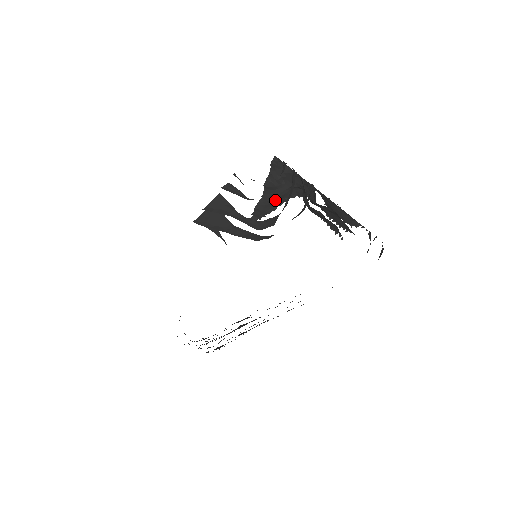
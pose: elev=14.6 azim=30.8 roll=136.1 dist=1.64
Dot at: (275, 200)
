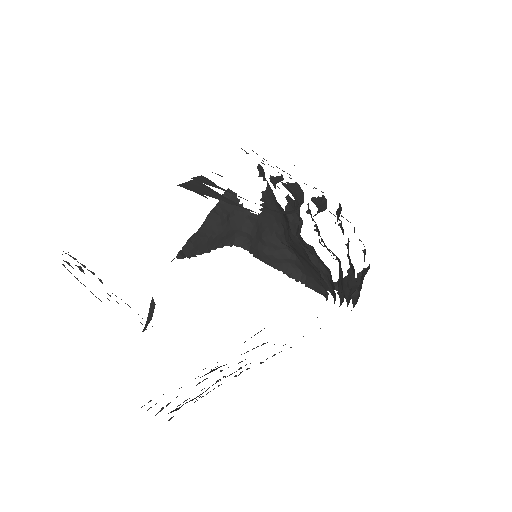
Dot at: (212, 240)
